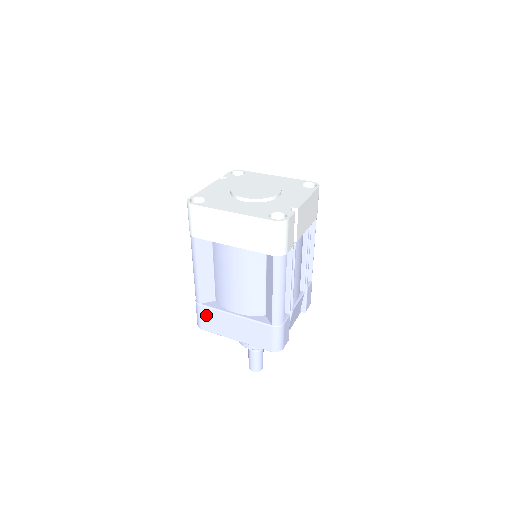
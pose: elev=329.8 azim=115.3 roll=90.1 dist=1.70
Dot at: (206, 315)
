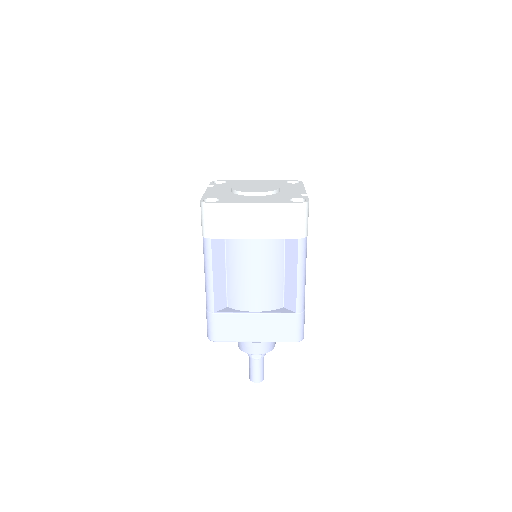
Dot at: (222, 323)
